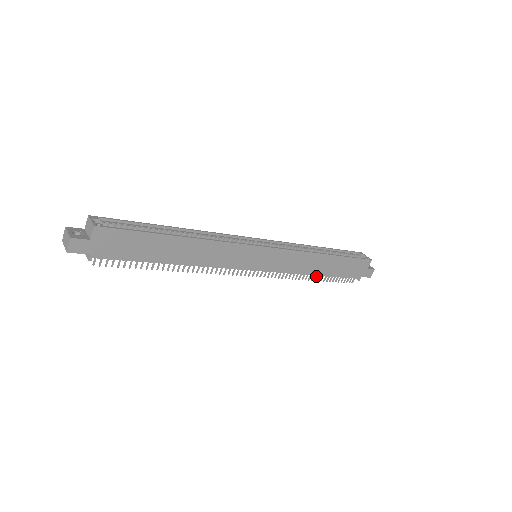
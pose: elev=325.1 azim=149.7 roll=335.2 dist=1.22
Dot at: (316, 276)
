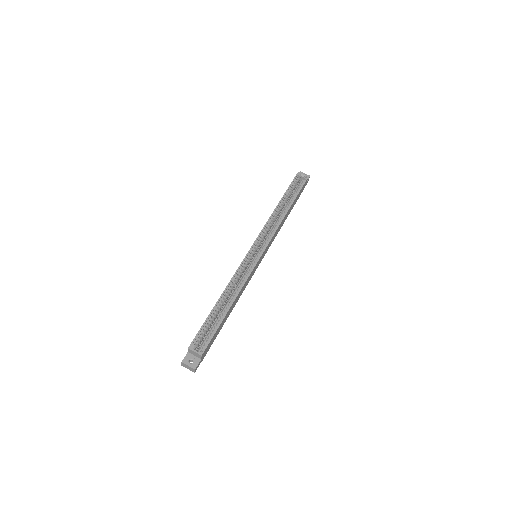
Dot at: occluded
